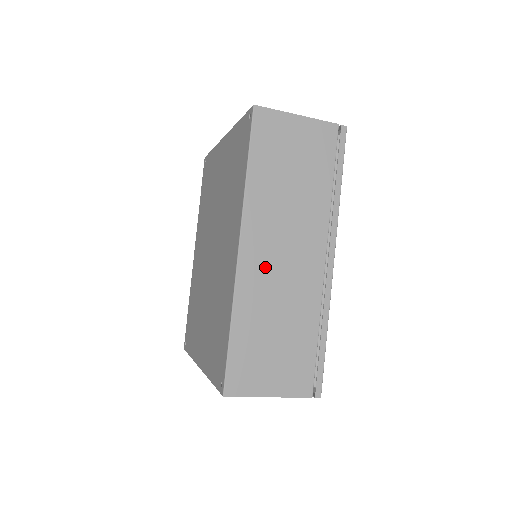
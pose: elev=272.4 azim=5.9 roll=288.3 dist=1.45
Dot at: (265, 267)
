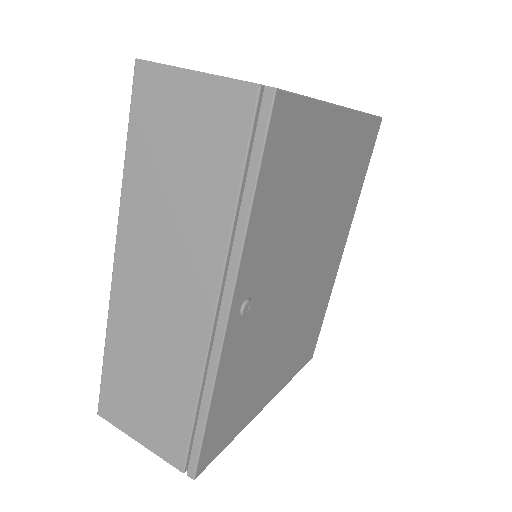
Dot at: (140, 294)
